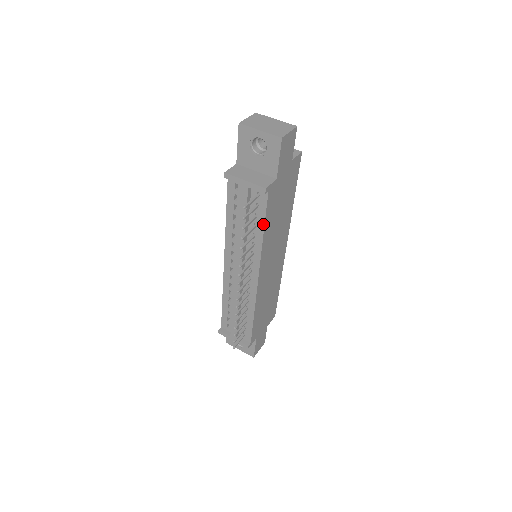
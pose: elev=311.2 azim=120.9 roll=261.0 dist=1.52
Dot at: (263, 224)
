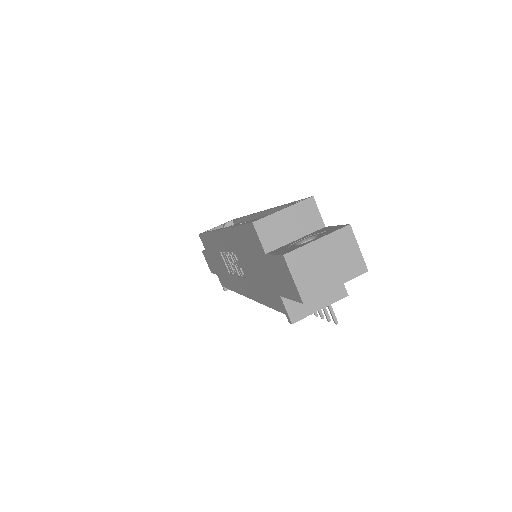
Dot at: occluded
